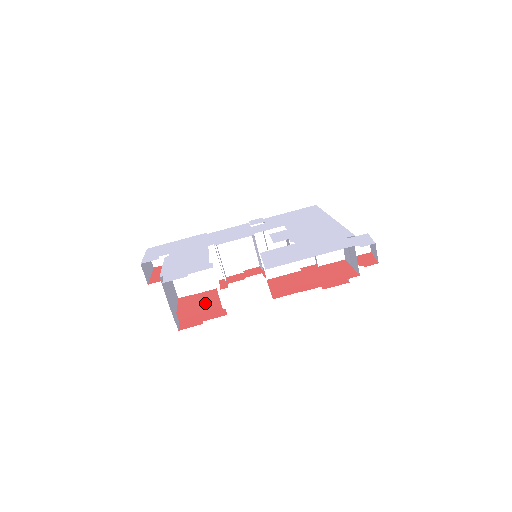
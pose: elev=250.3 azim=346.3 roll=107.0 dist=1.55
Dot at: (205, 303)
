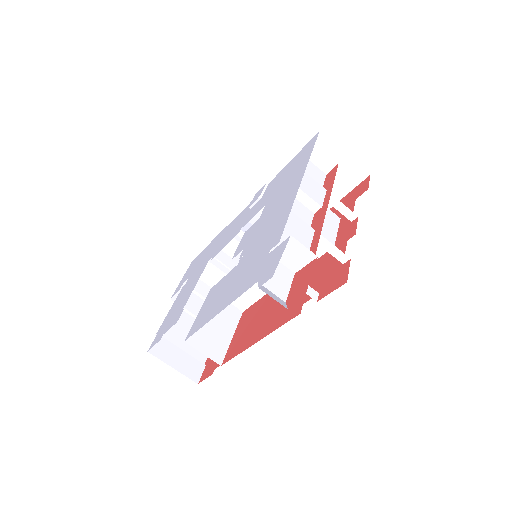
Dot at: occluded
